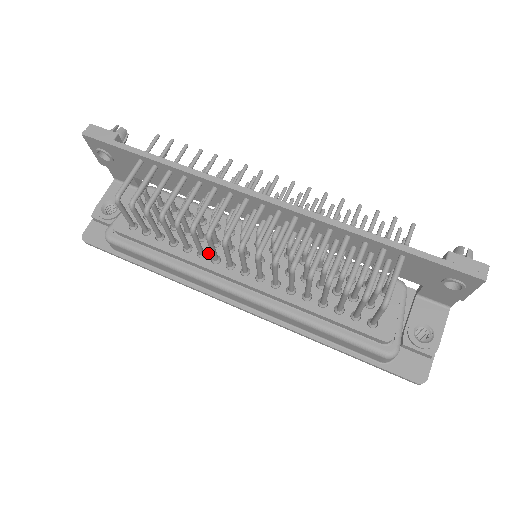
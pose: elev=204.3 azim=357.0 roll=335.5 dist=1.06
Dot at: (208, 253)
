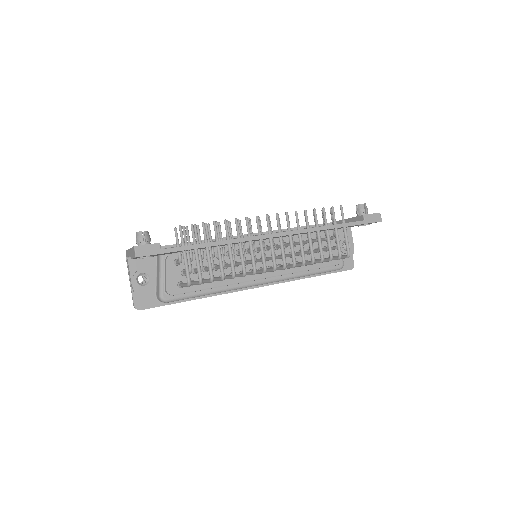
Dot at: occluded
